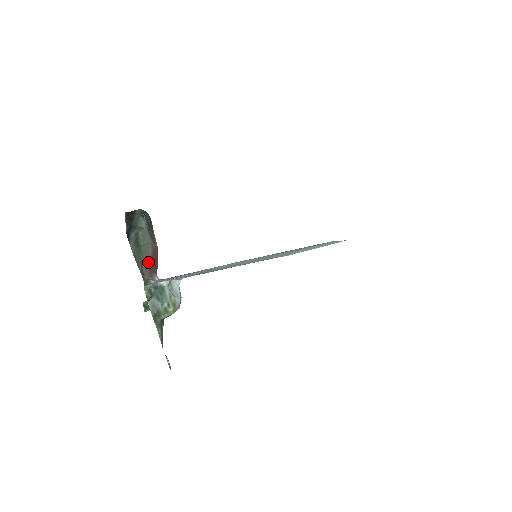
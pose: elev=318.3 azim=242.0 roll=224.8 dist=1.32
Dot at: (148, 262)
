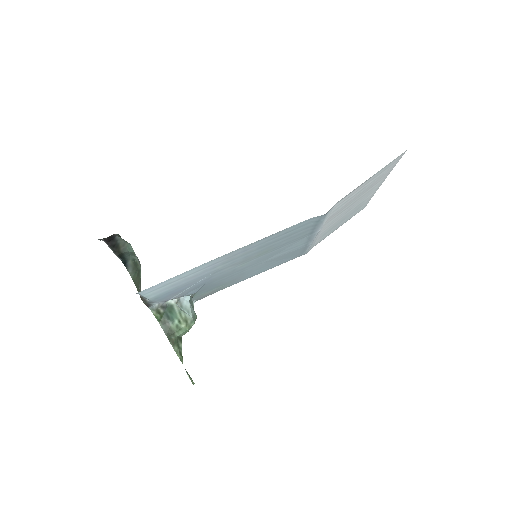
Dot at: occluded
